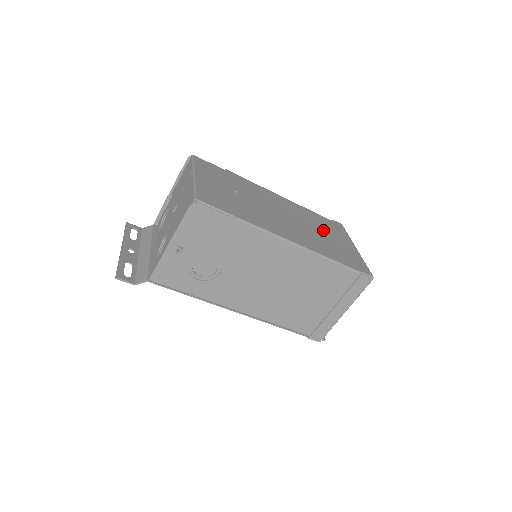
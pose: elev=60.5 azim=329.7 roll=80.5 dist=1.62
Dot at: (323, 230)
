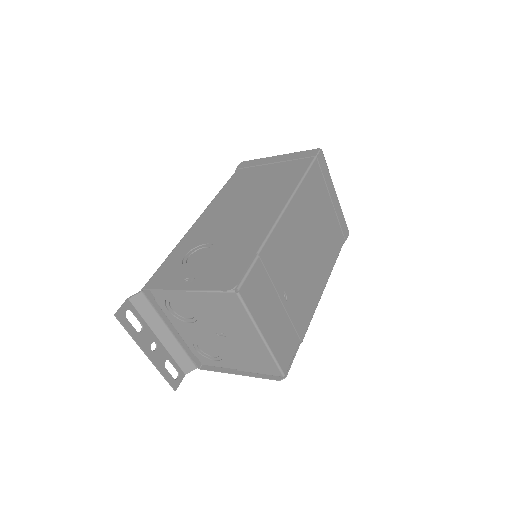
Dot at: (321, 209)
